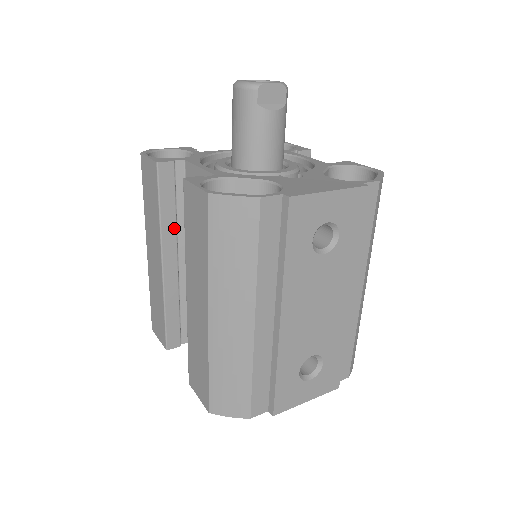
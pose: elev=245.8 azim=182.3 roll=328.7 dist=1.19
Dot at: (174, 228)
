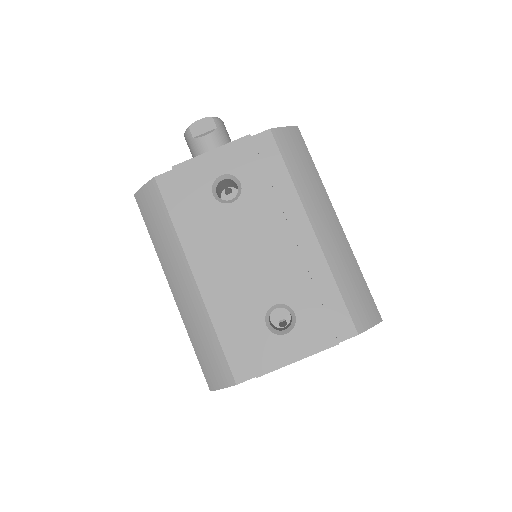
Dot at: occluded
